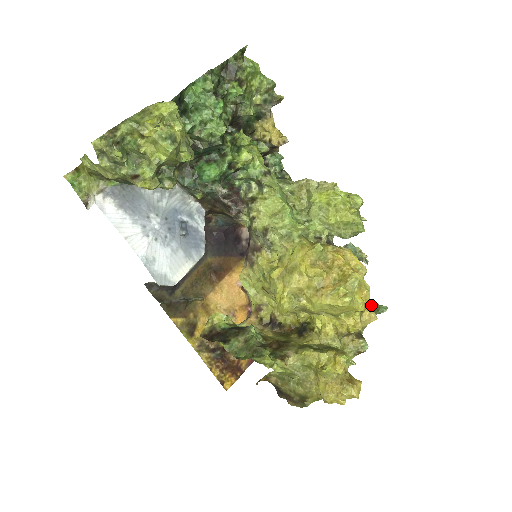
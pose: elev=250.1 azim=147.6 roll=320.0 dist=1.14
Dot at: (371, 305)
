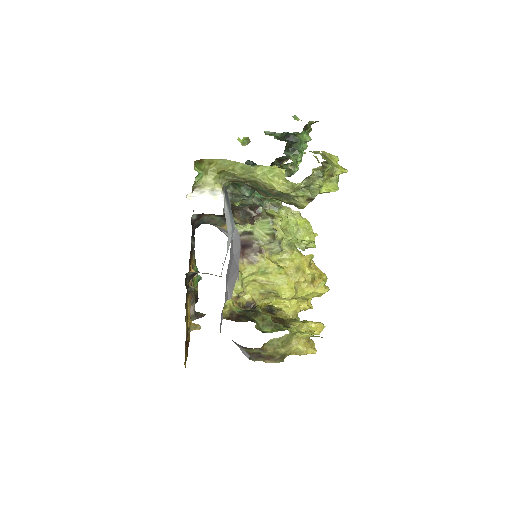
Dot at: occluded
